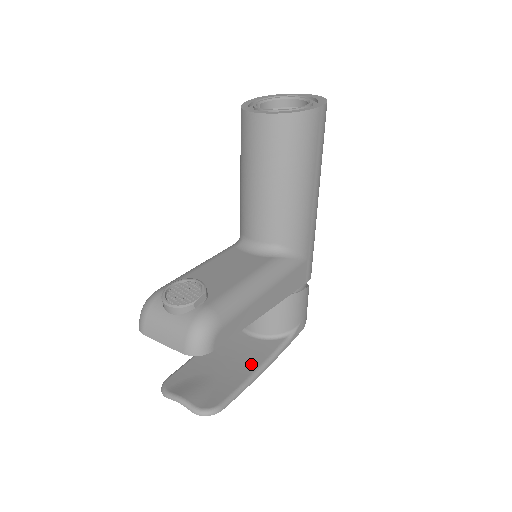
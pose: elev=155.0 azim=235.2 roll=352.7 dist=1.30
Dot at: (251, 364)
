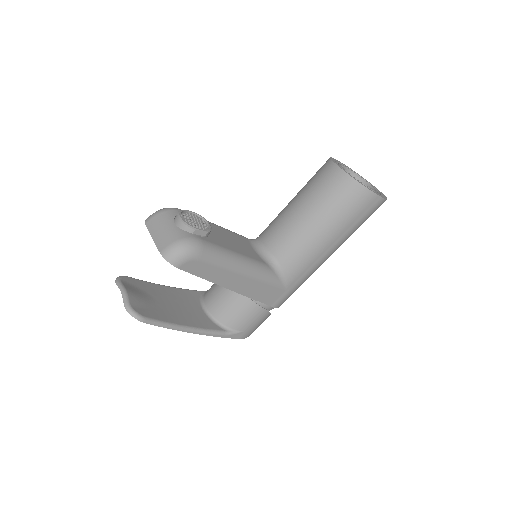
Dot at: (187, 321)
